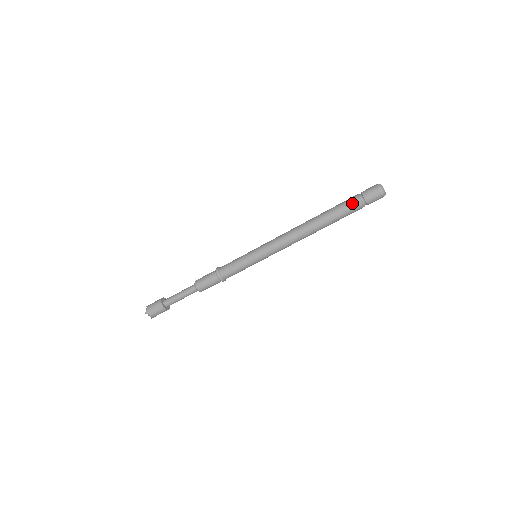
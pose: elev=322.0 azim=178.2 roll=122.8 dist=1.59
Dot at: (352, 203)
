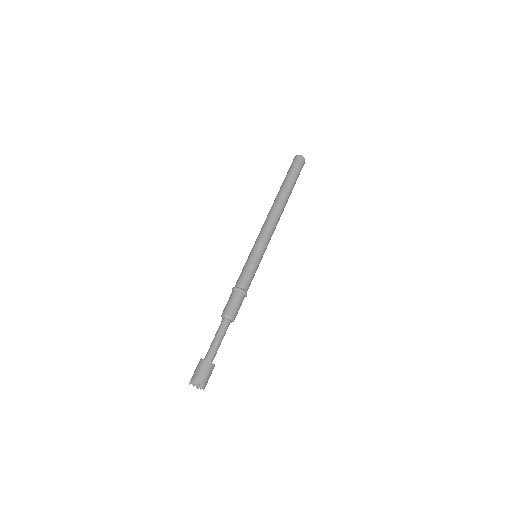
Dot at: (291, 173)
